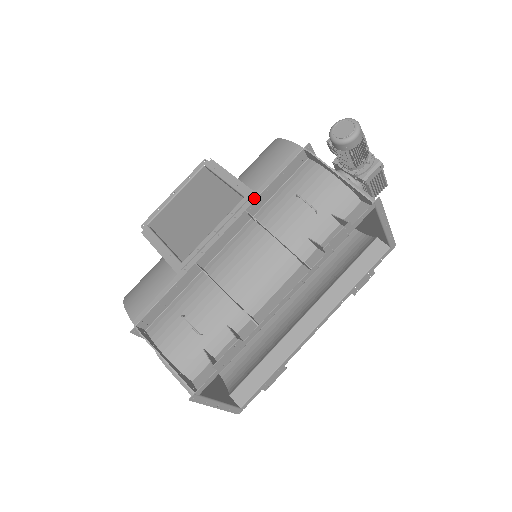
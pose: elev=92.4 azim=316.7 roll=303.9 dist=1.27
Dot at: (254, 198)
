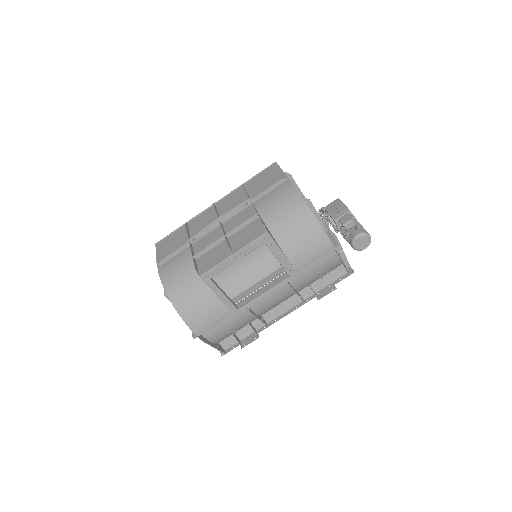
Dot at: (293, 274)
